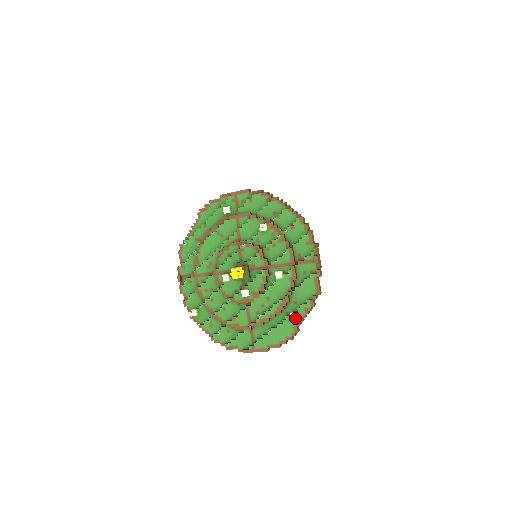
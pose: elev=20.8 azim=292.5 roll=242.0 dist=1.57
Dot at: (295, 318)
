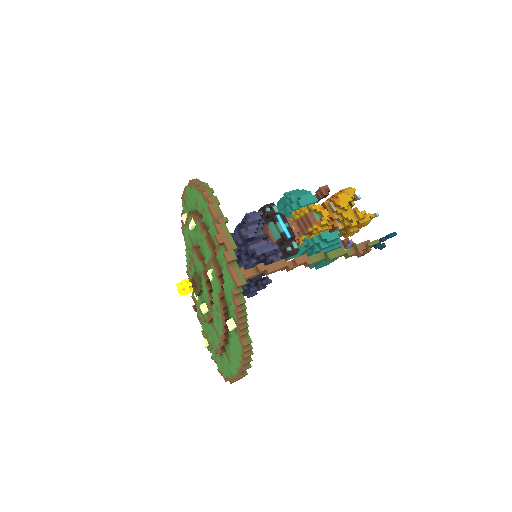
Dot at: (230, 327)
